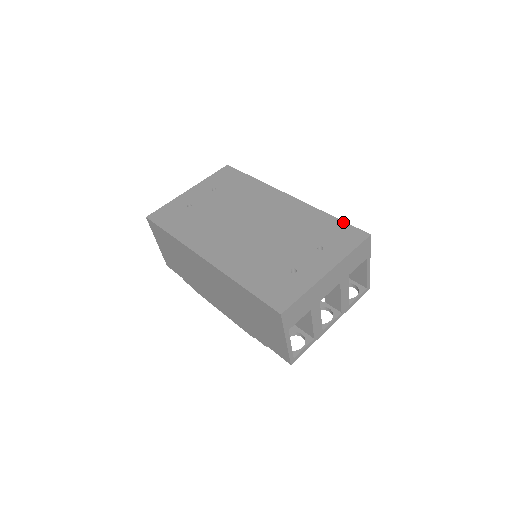
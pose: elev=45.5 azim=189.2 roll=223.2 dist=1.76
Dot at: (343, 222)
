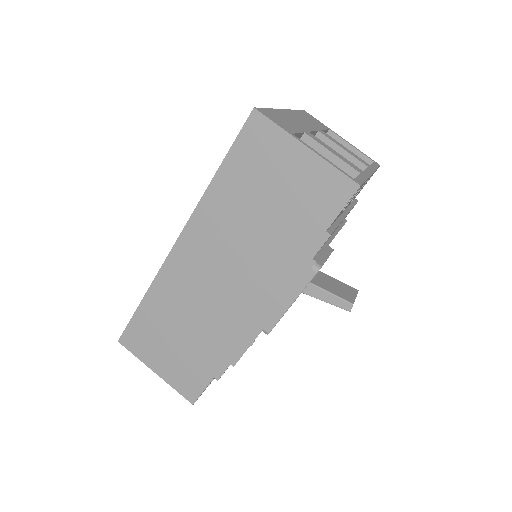
Dot at: occluded
